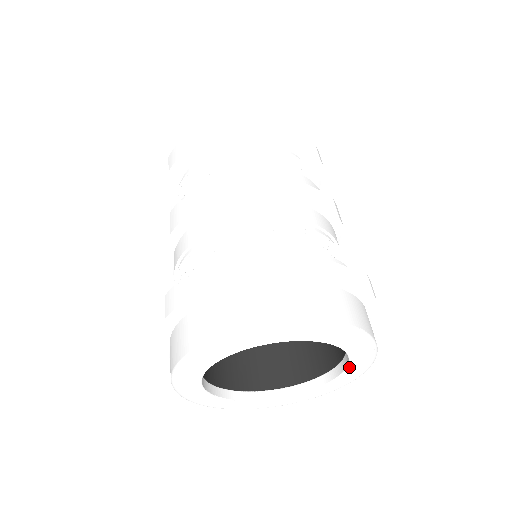
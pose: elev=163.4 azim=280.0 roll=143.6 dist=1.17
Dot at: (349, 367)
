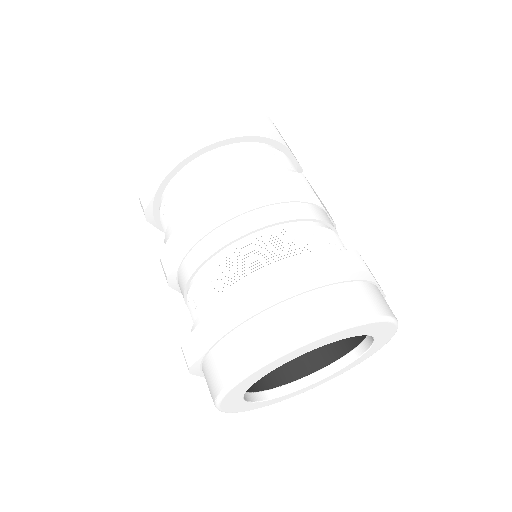
Dot at: (357, 360)
